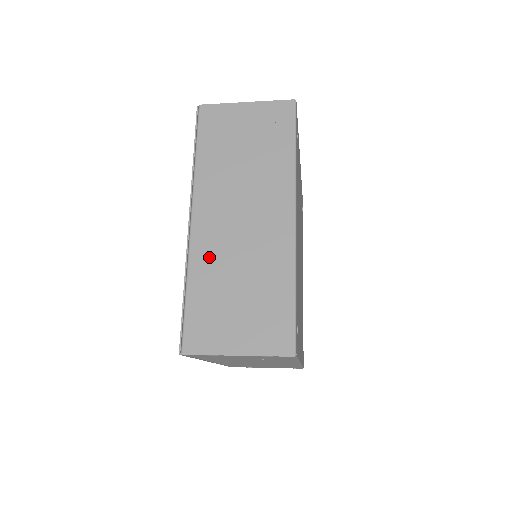
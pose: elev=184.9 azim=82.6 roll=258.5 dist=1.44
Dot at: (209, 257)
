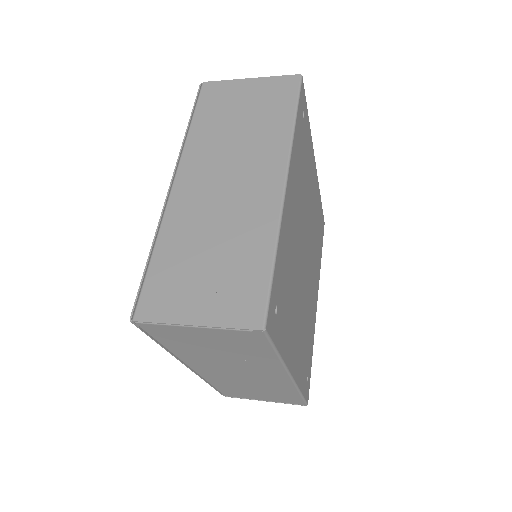
Dot at: (184, 220)
